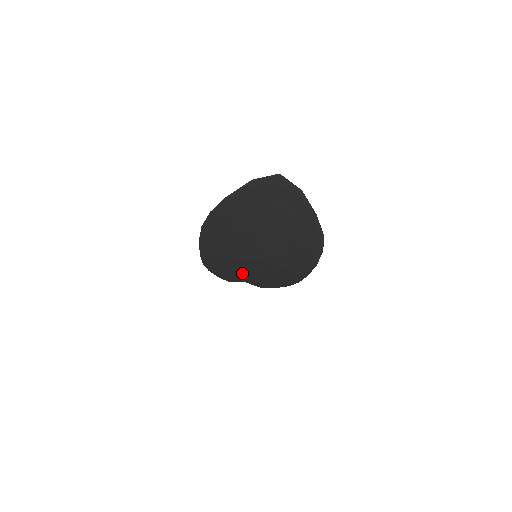
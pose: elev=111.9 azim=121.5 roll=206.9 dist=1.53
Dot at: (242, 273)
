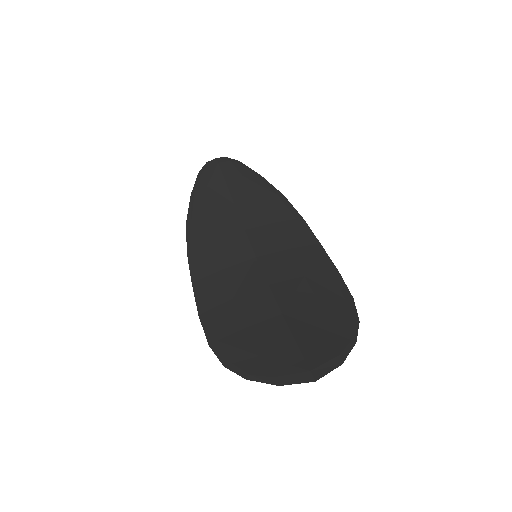
Dot at: (226, 212)
